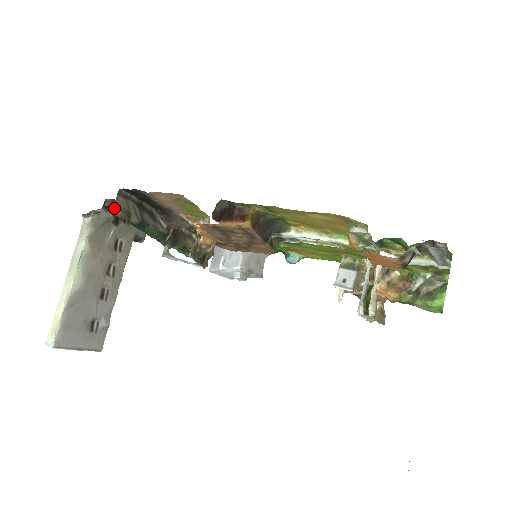
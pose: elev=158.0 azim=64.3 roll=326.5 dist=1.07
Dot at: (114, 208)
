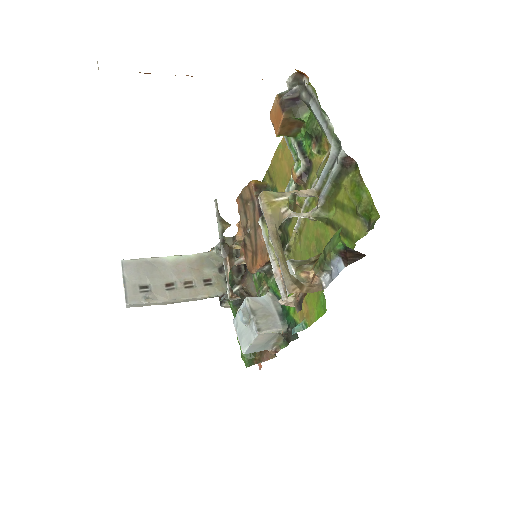
Dot at: occluded
